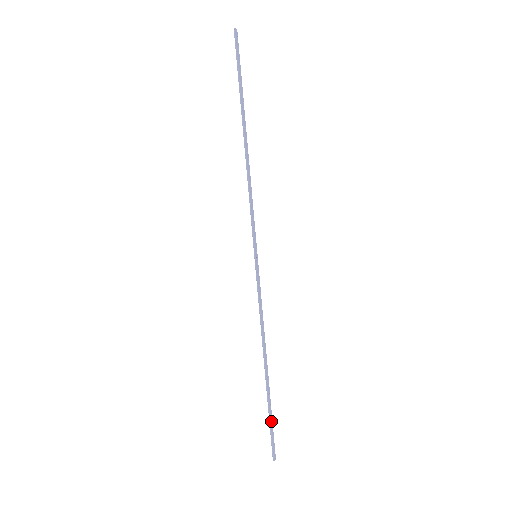
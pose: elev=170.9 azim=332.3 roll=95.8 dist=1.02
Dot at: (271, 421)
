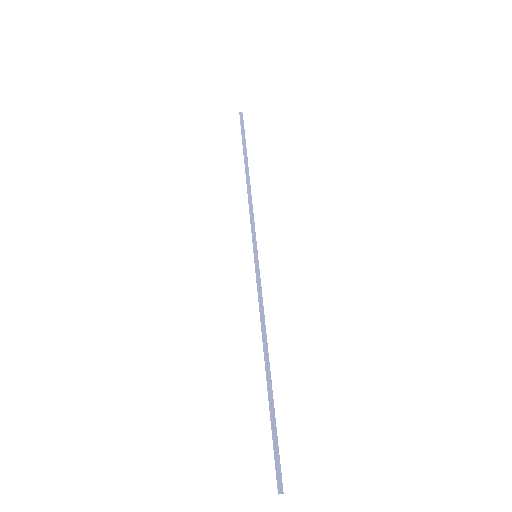
Dot at: (275, 435)
